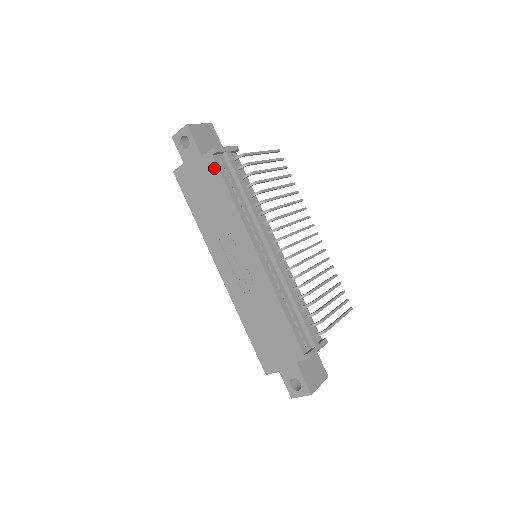
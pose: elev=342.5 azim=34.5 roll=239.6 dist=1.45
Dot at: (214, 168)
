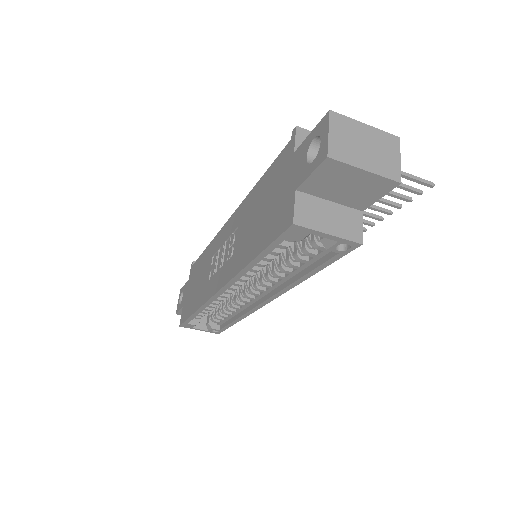
Dot at: (194, 266)
